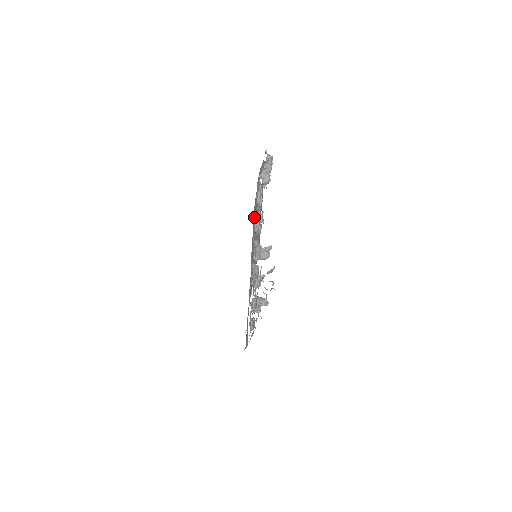
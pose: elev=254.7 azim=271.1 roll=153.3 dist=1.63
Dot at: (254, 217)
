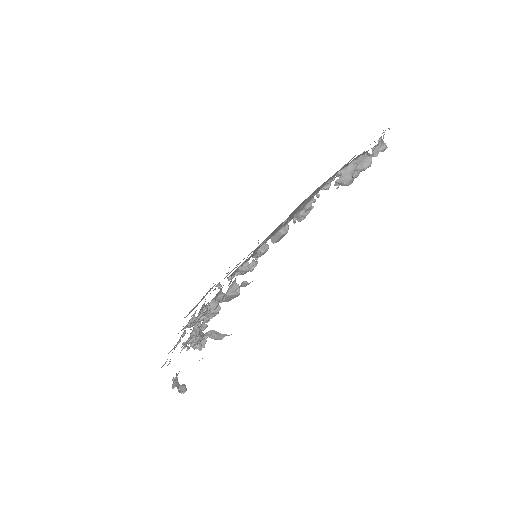
Dot at: (273, 234)
